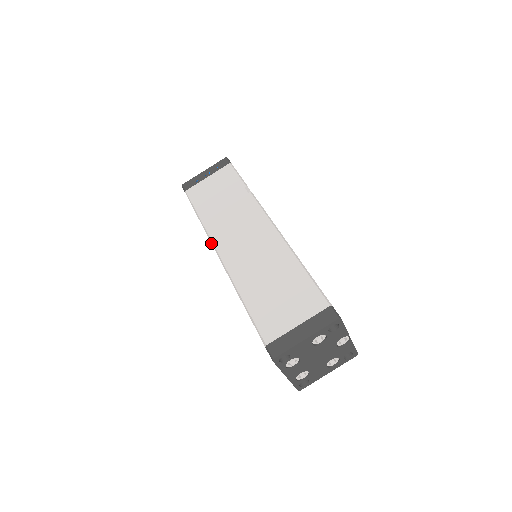
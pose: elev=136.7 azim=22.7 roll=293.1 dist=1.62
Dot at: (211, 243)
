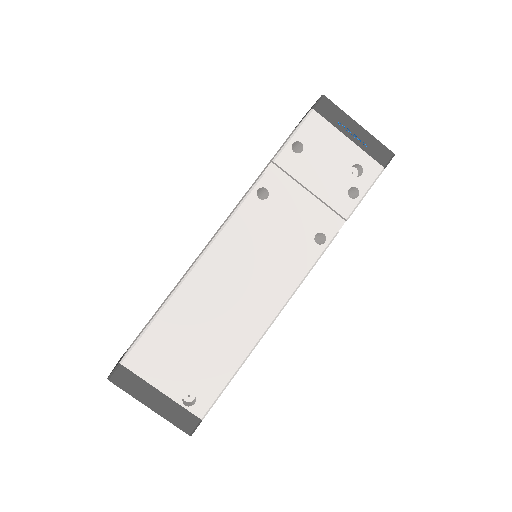
Dot at: occluded
